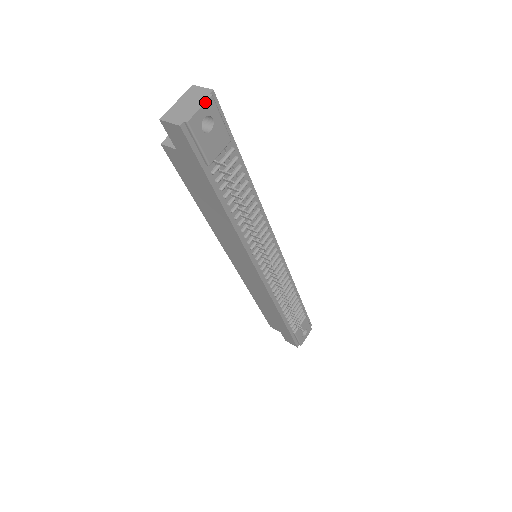
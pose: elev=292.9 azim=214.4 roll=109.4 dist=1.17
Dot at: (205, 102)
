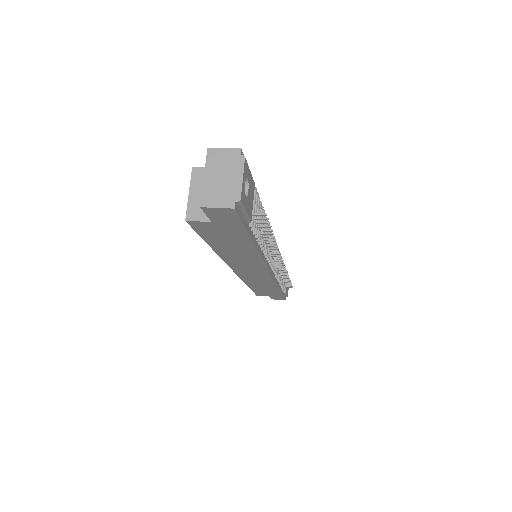
Dot at: (243, 168)
